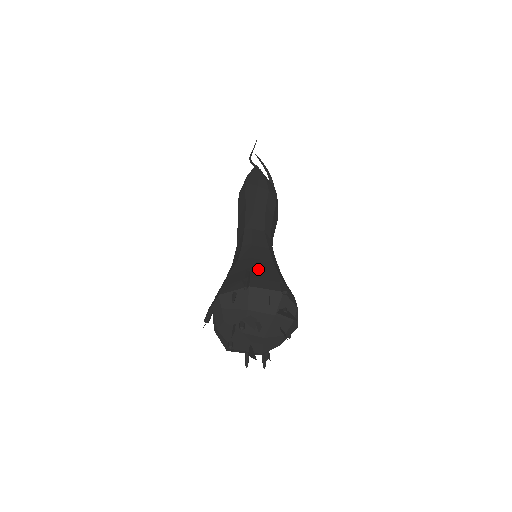
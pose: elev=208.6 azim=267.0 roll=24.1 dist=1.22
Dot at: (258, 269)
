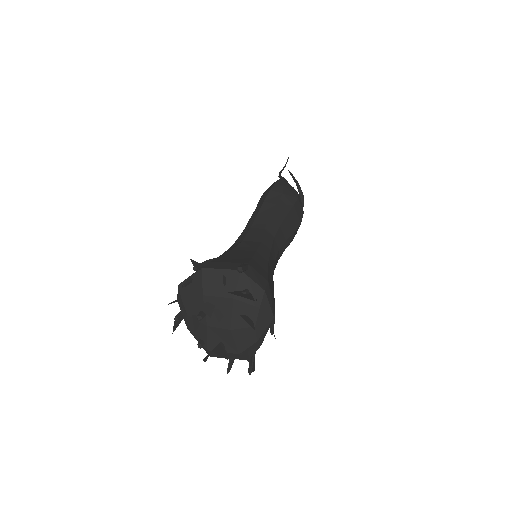
Dot at: (229, 256)
